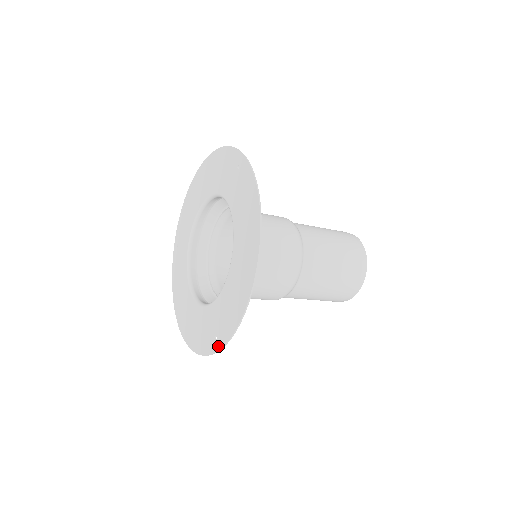
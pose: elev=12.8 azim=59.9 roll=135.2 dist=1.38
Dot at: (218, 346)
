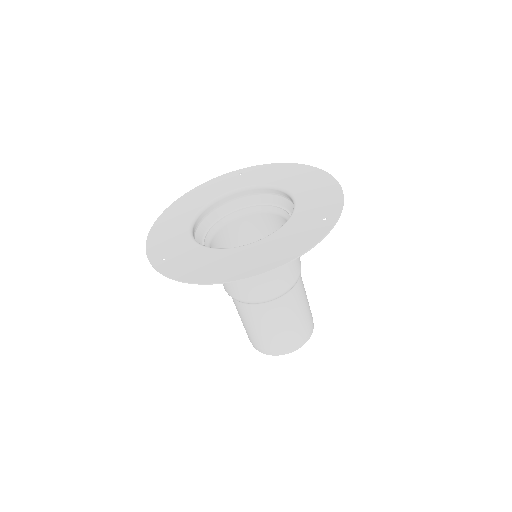
Dot at: (335, 216)
